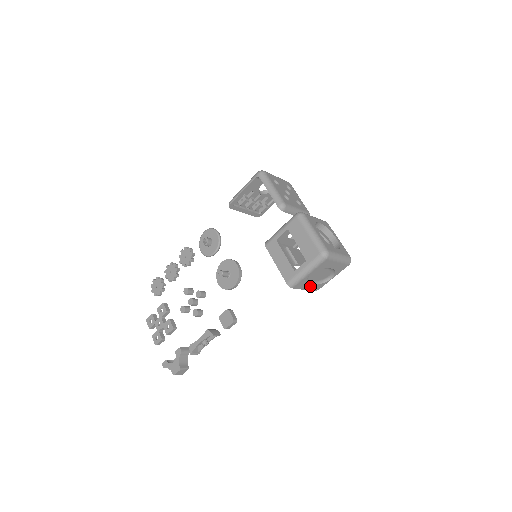
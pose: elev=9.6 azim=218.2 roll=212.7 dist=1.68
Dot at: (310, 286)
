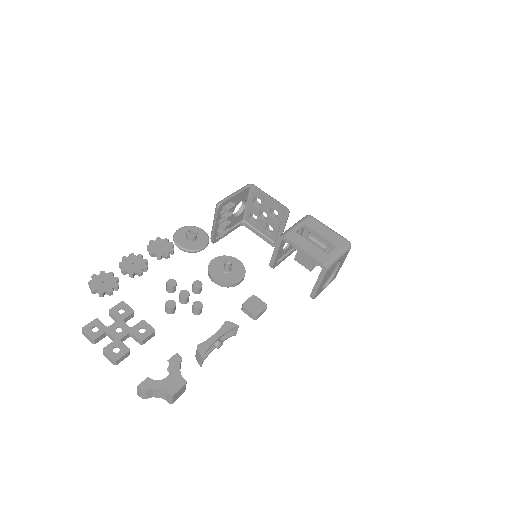
Dot at: (322, 284)
